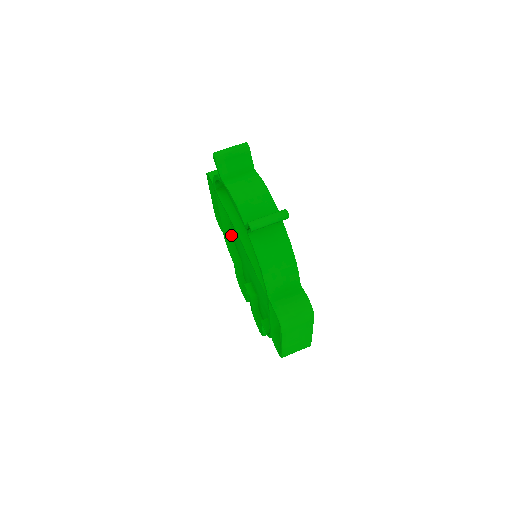
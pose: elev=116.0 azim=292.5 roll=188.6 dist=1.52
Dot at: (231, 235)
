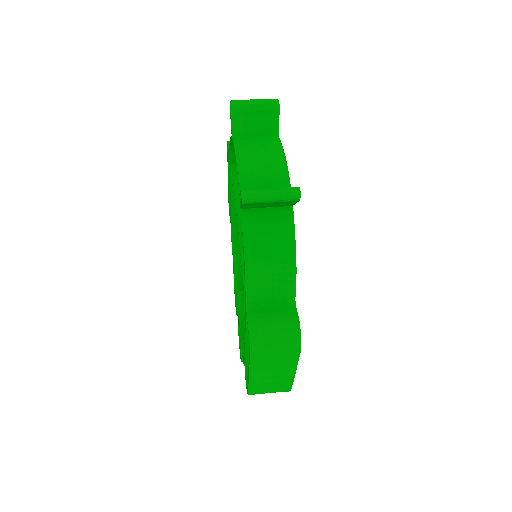
Dot at: occluded
